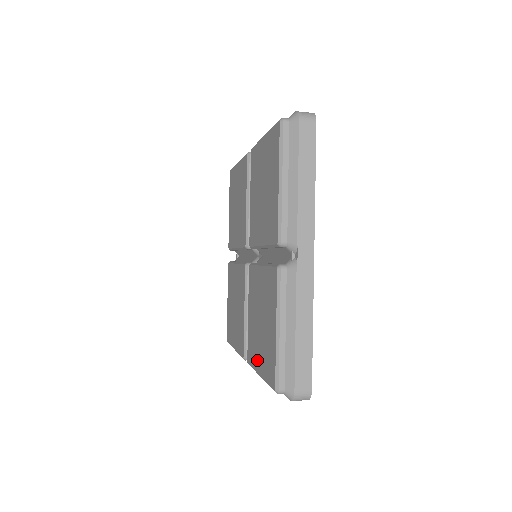
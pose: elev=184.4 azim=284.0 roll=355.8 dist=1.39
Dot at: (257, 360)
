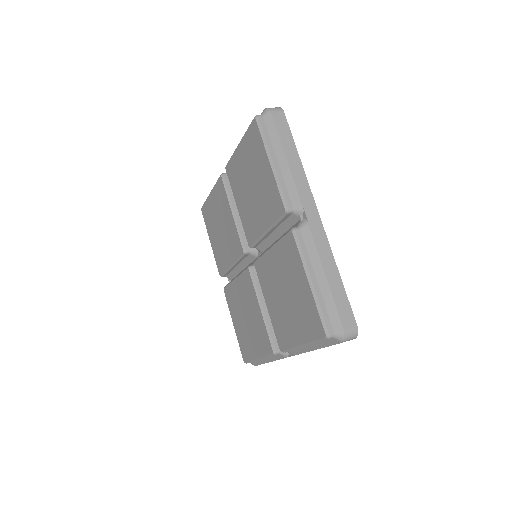
Dot at: (293, 334)
